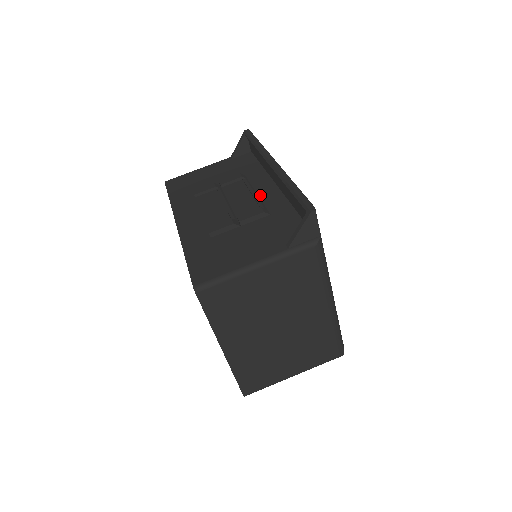
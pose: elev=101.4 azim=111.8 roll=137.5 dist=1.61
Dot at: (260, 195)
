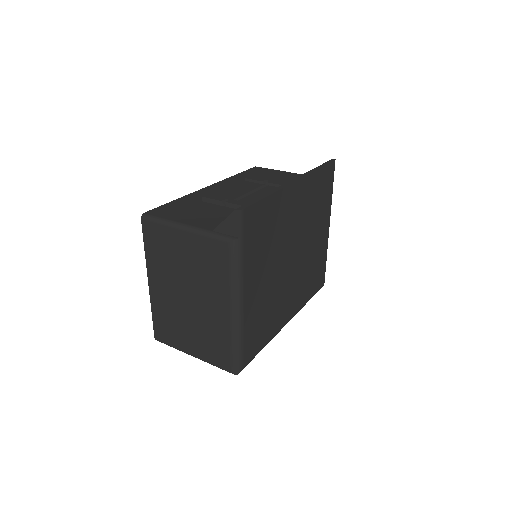
Dot at: occluded
